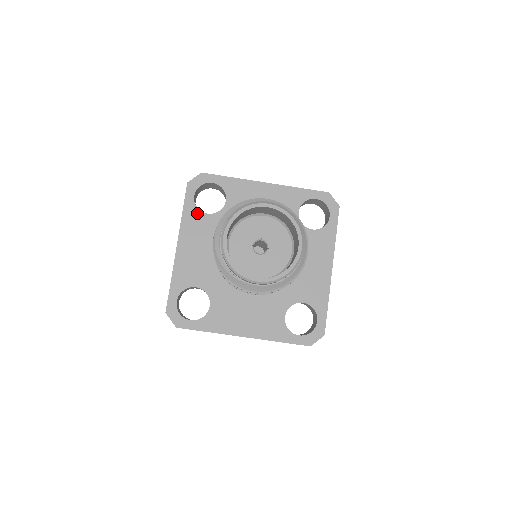
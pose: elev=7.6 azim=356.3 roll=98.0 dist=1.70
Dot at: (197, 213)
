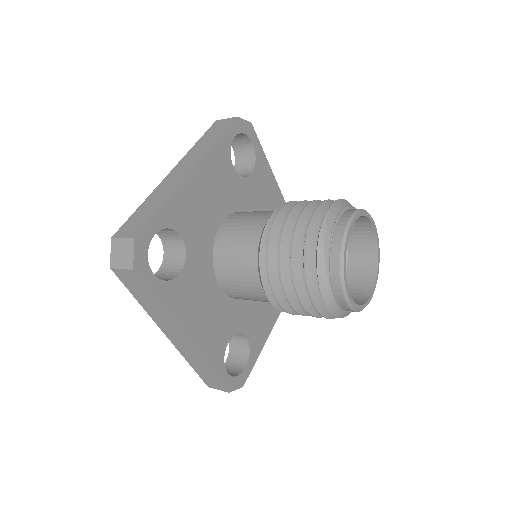
Dot at: (227, 156)
